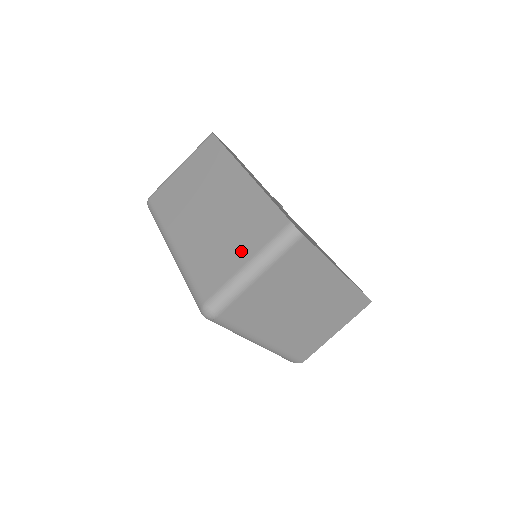
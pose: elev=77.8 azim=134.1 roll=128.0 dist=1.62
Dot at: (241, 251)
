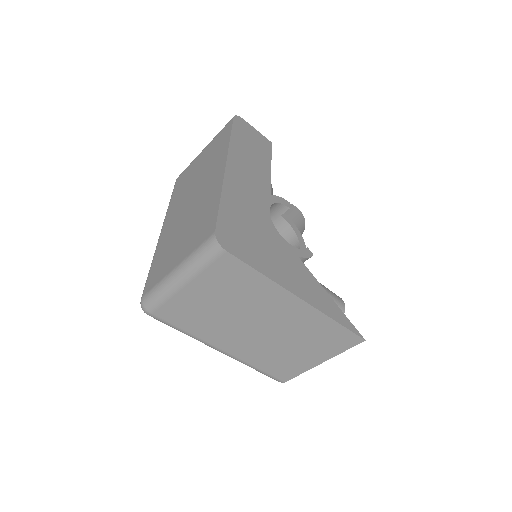
Dot at: (180, 253)
